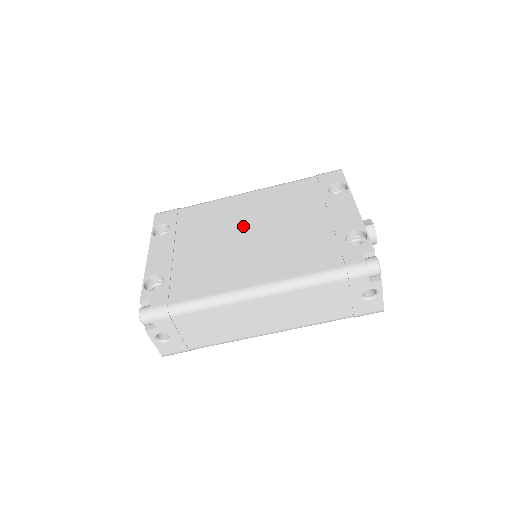
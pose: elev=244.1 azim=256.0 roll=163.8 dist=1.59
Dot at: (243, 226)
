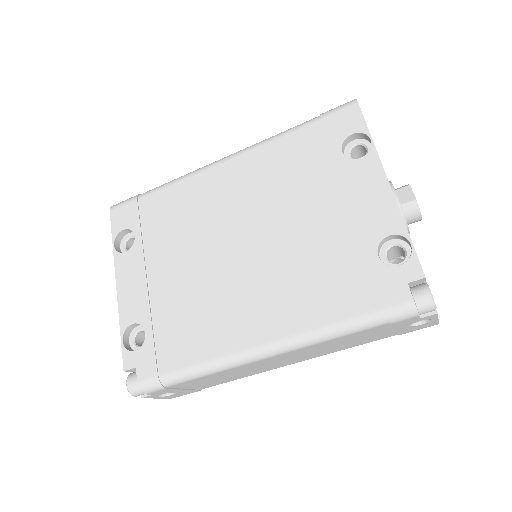
Dot at: (229, 230)
